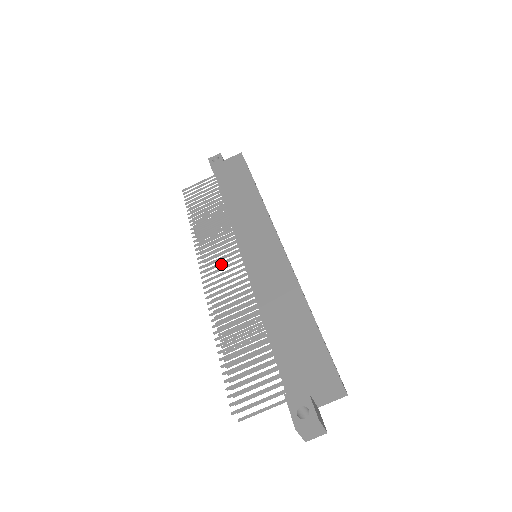
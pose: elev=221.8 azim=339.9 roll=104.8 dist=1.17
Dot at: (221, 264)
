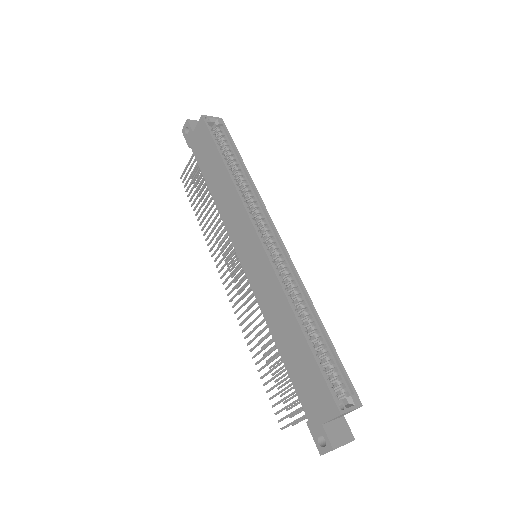
Dot at: (233, 273)
